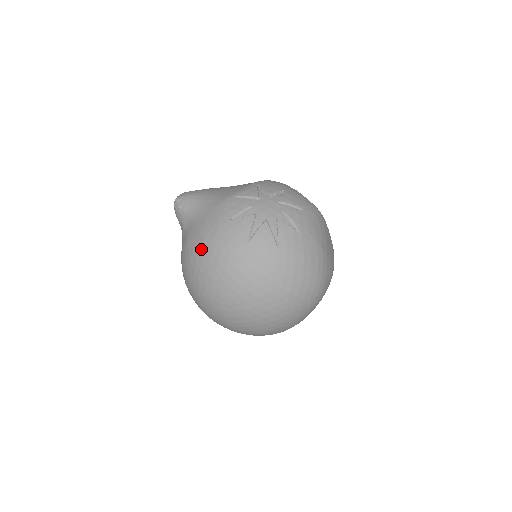
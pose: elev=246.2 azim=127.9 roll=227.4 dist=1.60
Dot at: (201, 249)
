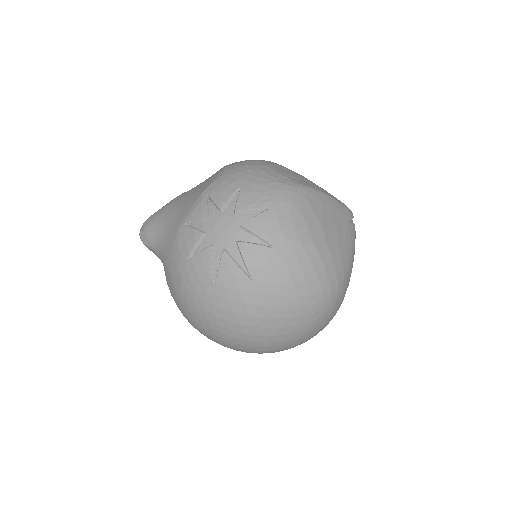
Dot at: (177, 298)
